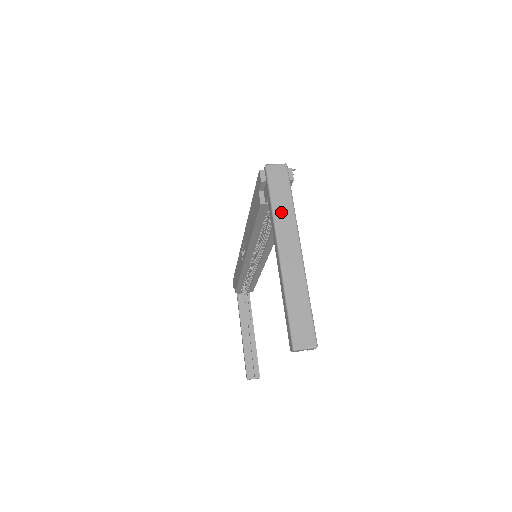
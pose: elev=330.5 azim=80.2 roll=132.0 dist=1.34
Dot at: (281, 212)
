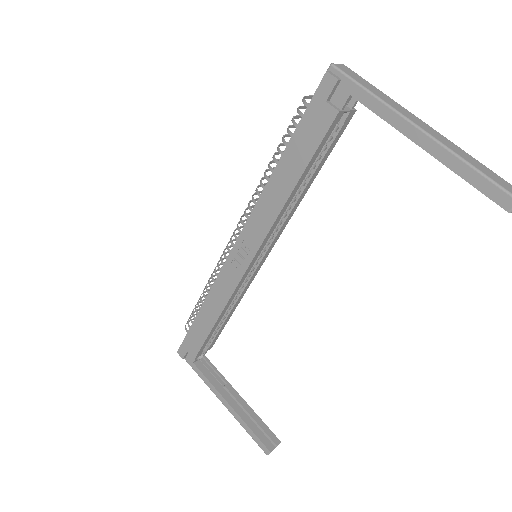
Dot at: (384, 98)
